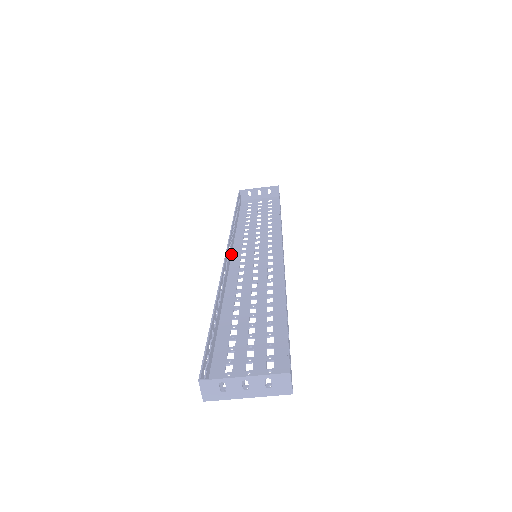
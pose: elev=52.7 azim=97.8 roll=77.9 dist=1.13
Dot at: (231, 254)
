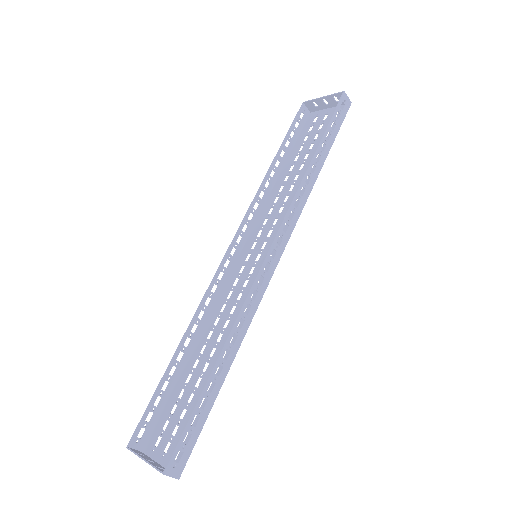
Dot at: (245, 242)
